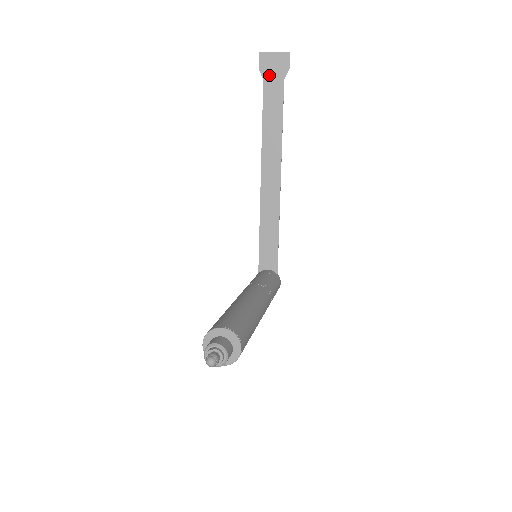
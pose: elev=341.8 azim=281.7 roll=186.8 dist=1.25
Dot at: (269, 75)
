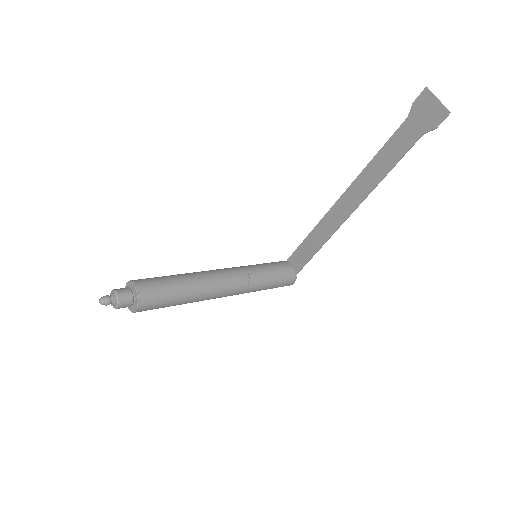
Dot at: (415, 117)
